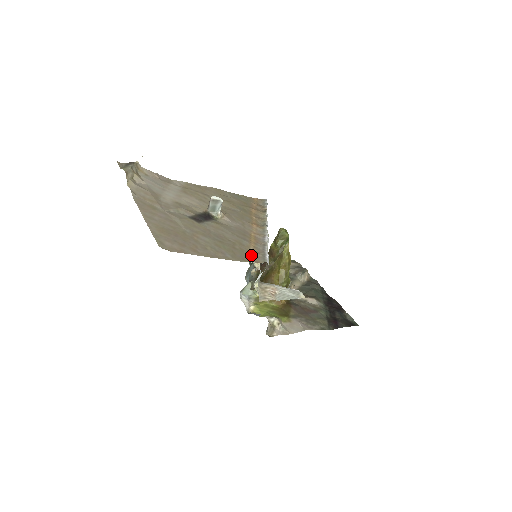
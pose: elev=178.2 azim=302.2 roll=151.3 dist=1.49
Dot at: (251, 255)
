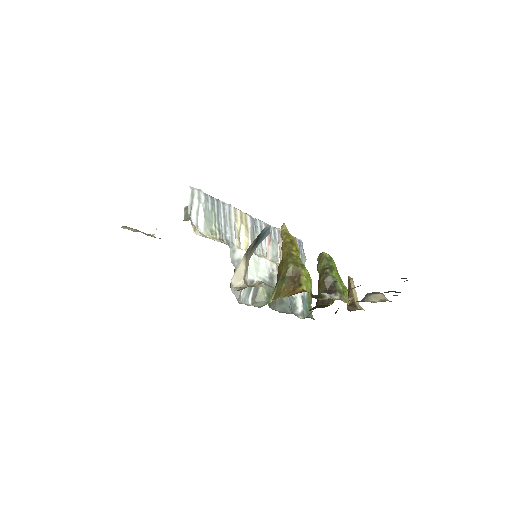
Dot at: occluded
